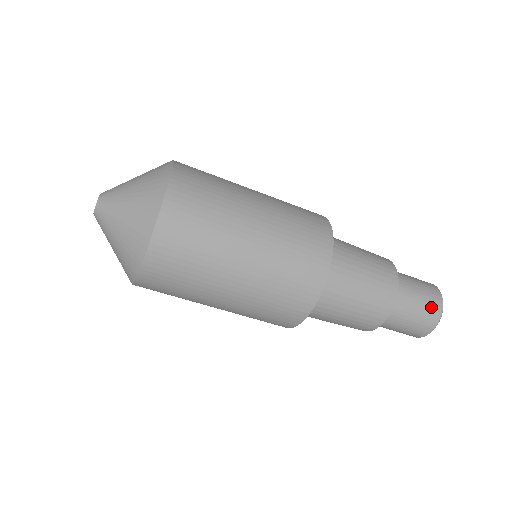
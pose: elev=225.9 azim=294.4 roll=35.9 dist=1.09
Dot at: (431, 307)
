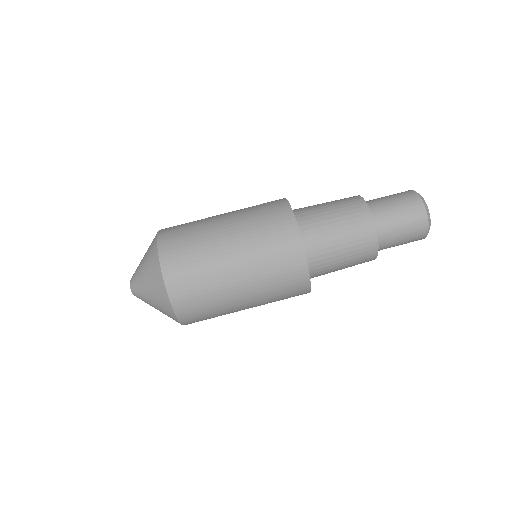
Dot at: (399, 193)
